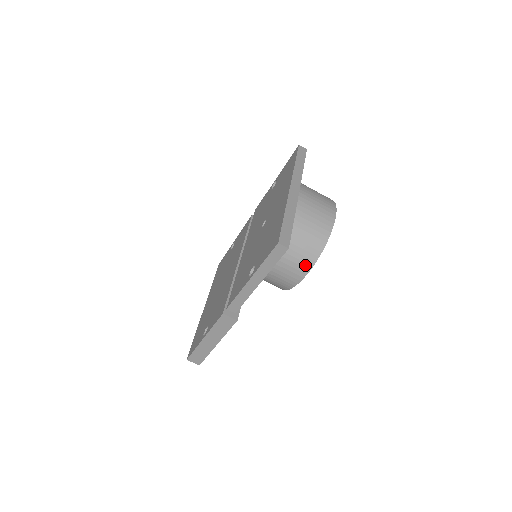
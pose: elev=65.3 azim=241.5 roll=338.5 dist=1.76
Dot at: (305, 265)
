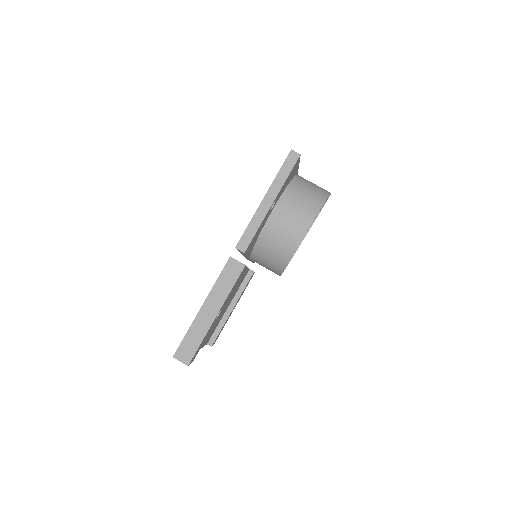
Dot at: (311, 210)
